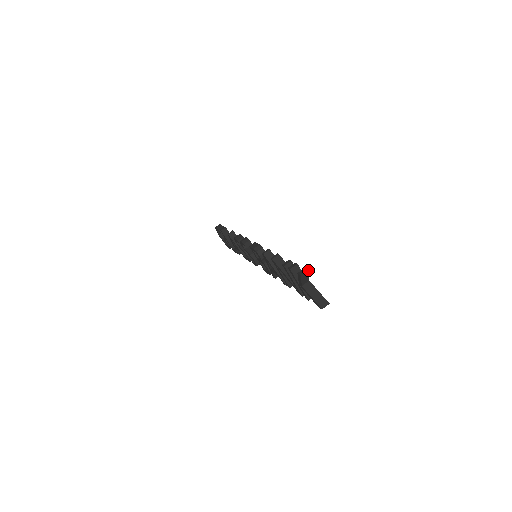
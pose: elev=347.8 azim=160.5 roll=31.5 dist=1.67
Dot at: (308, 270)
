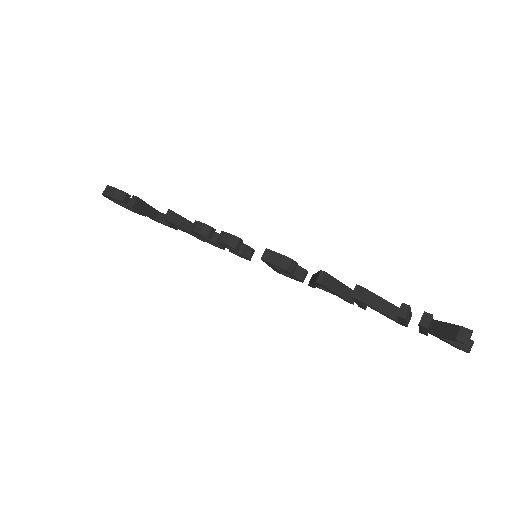
Dot at: (470, 330)
